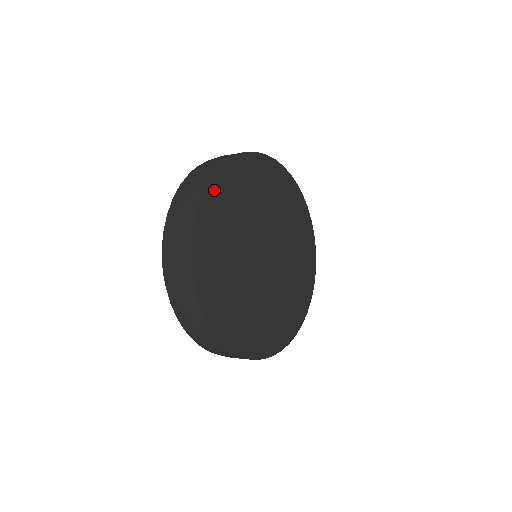
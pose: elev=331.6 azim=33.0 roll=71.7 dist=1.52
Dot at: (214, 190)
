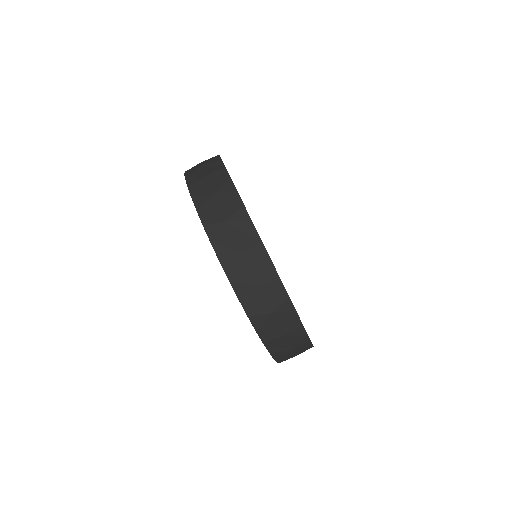
Dot at: occluded
